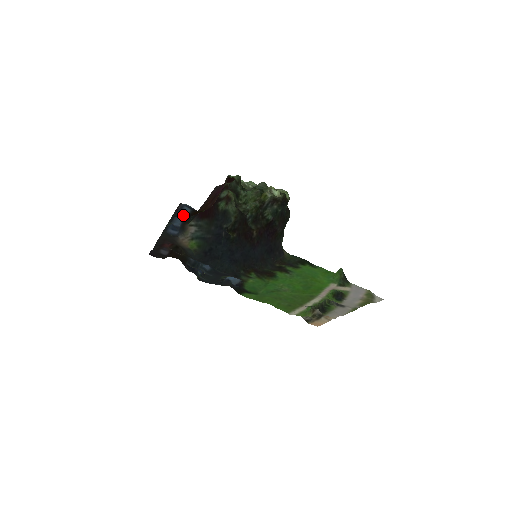
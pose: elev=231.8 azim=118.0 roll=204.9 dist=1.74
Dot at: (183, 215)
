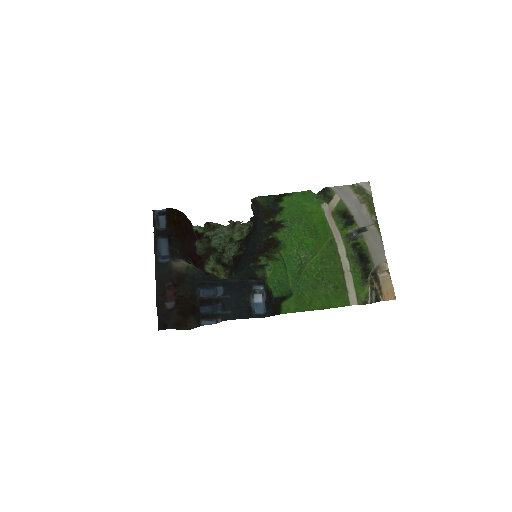
Dot at: (162, 229)
